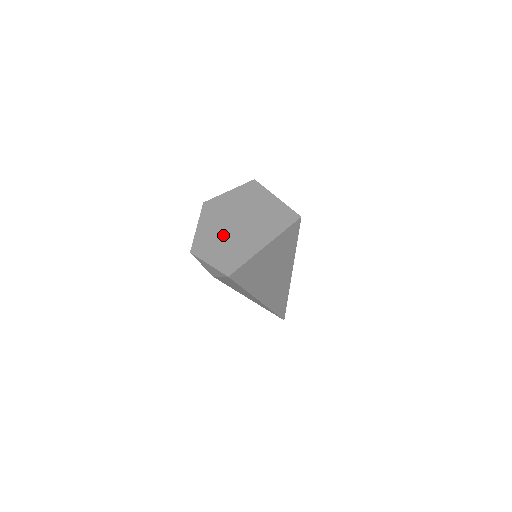
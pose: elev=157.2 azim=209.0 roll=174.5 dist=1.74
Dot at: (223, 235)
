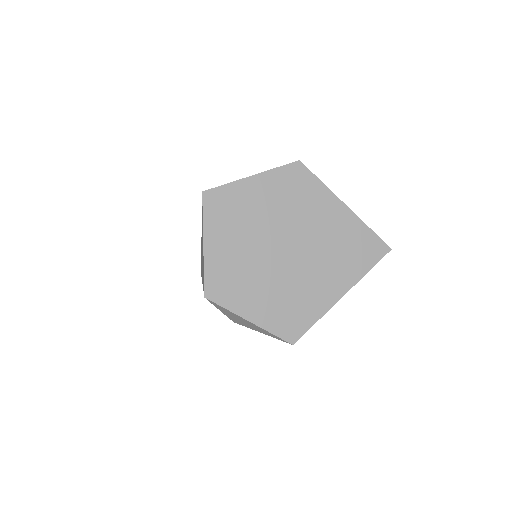
Dot at: (265, 268)
